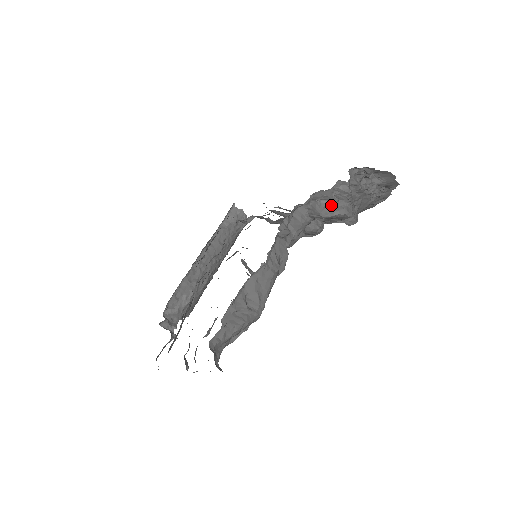
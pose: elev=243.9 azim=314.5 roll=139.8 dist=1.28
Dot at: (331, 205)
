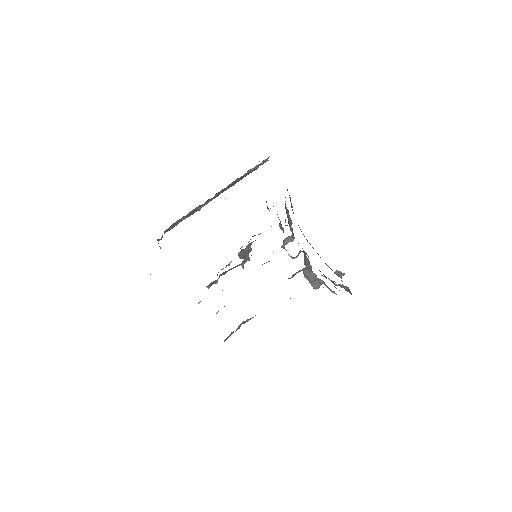
Dot at: (318, 280)
